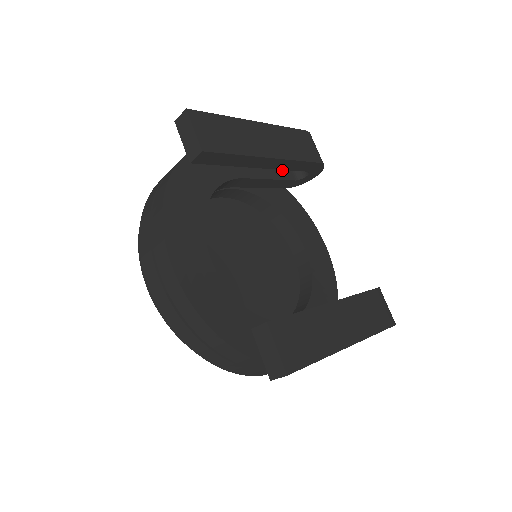
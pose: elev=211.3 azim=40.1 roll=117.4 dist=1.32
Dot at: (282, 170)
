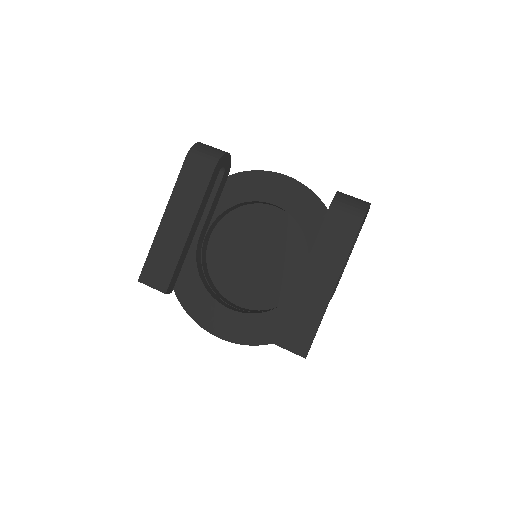
Dot at: occluded
